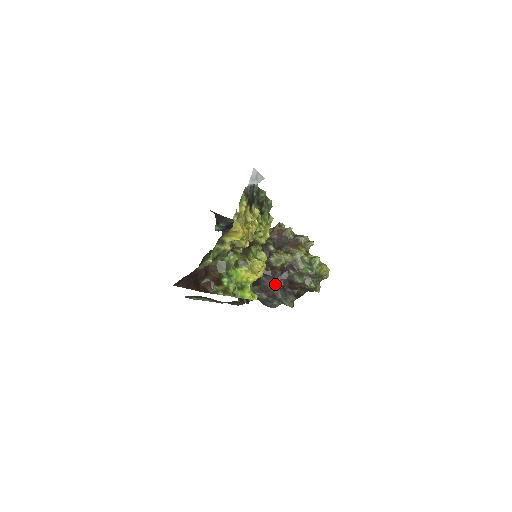
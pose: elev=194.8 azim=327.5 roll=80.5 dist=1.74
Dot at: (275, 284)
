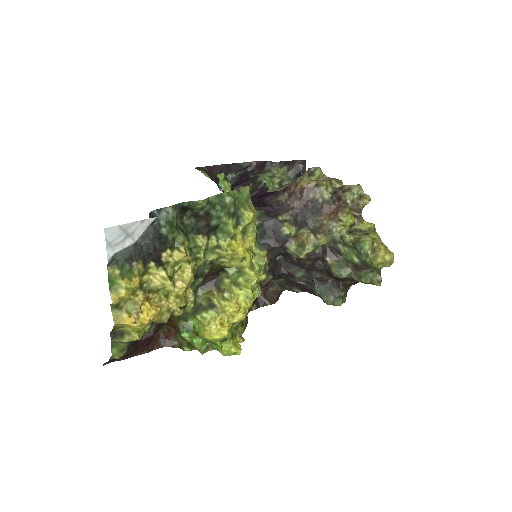
Dot at: (307, 276)
